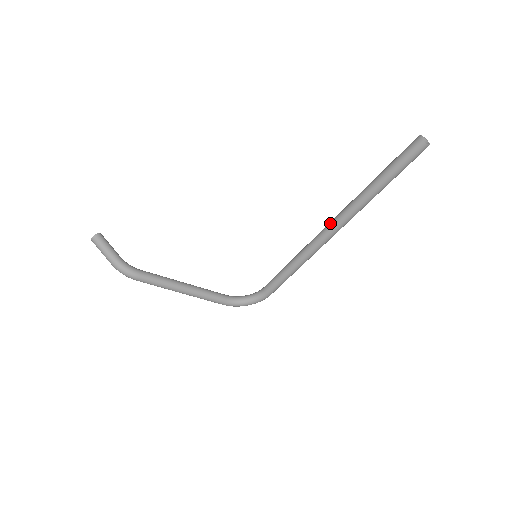
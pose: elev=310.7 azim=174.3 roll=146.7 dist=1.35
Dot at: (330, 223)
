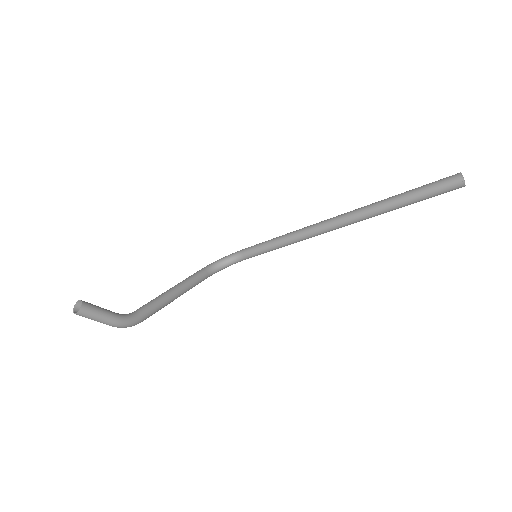
Dot at: (337, 223)
